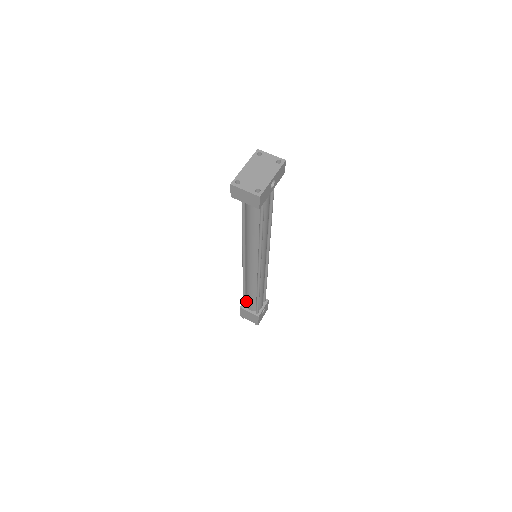
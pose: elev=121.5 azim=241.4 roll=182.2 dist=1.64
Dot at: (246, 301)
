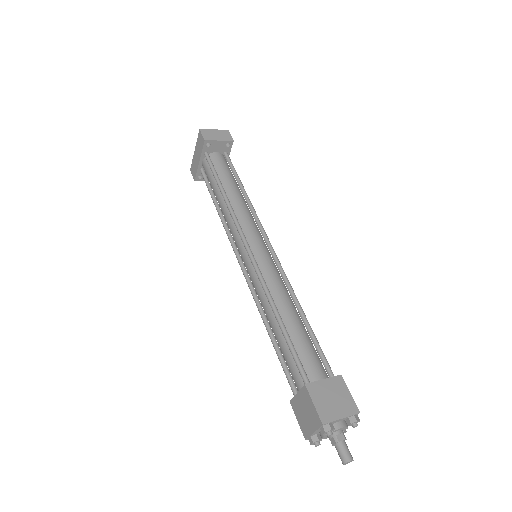
Dot at: (301, 366)
